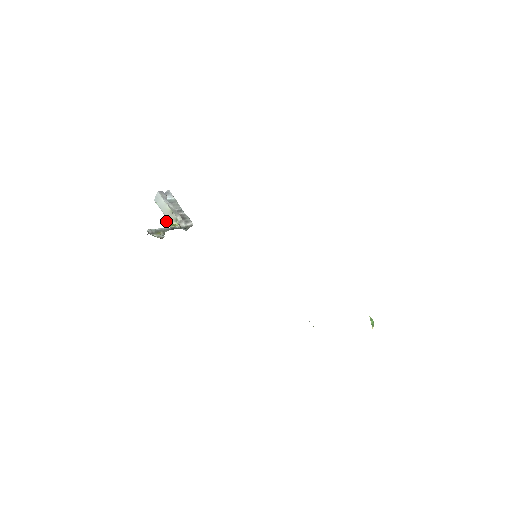
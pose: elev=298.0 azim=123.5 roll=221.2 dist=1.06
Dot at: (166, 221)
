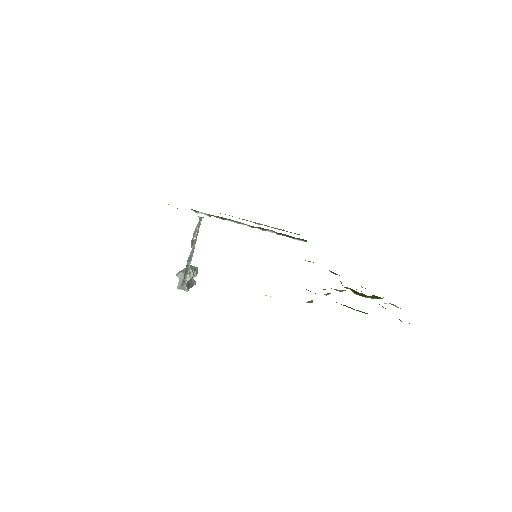
Dot at: (181, 270)
